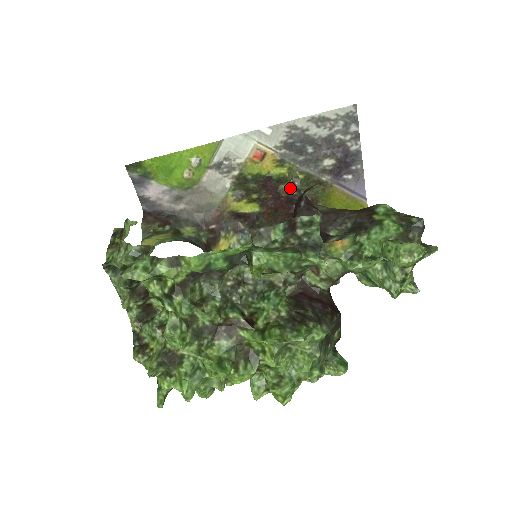
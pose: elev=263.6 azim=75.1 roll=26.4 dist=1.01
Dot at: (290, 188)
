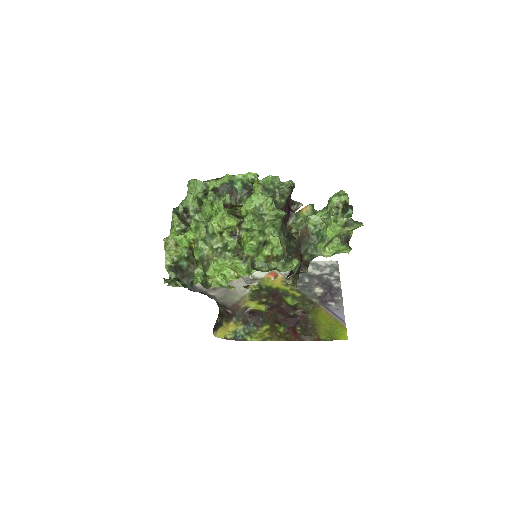
Dot at: occluded
